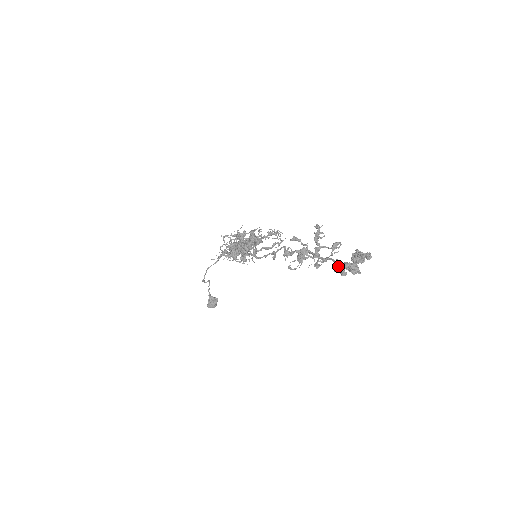
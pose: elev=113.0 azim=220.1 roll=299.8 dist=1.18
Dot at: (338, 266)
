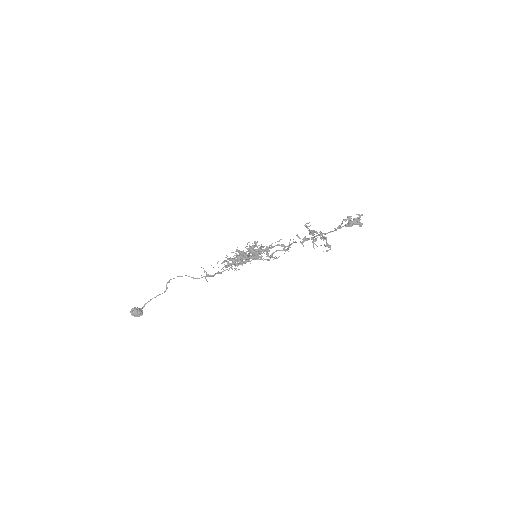
Dot at: occluded
